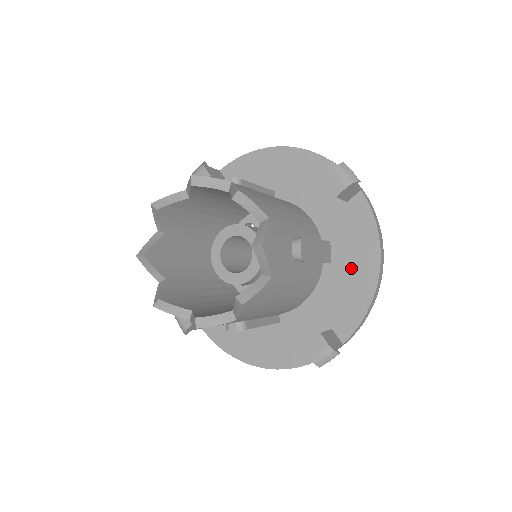
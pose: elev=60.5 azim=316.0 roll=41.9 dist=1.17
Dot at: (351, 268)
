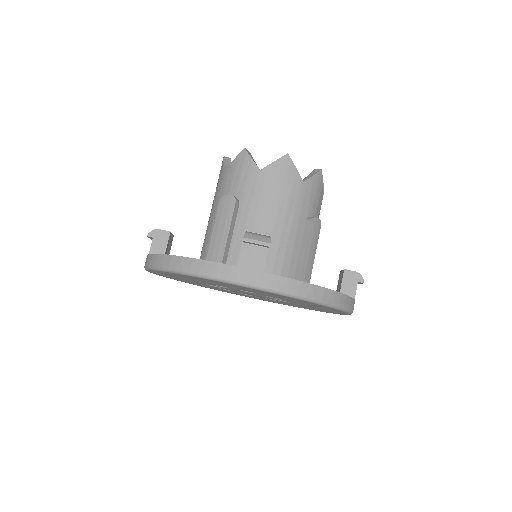
Dot at: occluded
